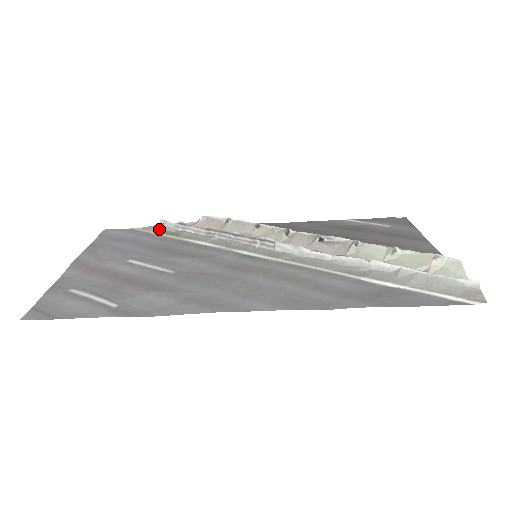
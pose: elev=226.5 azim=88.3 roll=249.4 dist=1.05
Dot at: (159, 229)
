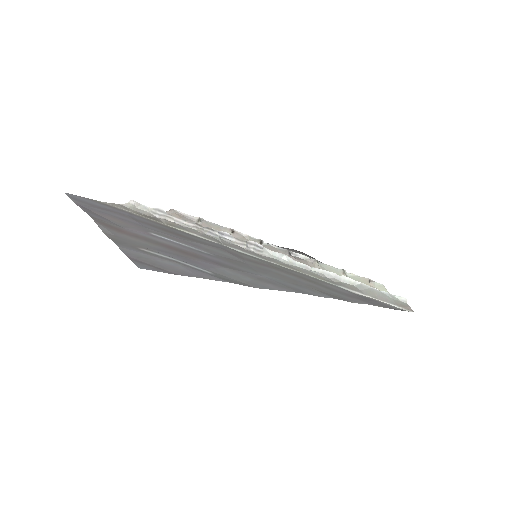
Dot at: (132, 209)
